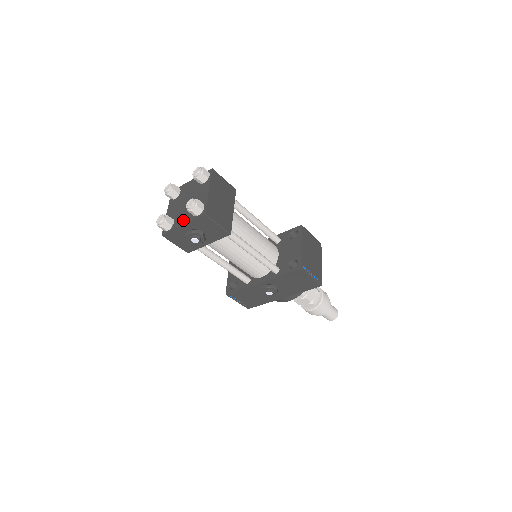
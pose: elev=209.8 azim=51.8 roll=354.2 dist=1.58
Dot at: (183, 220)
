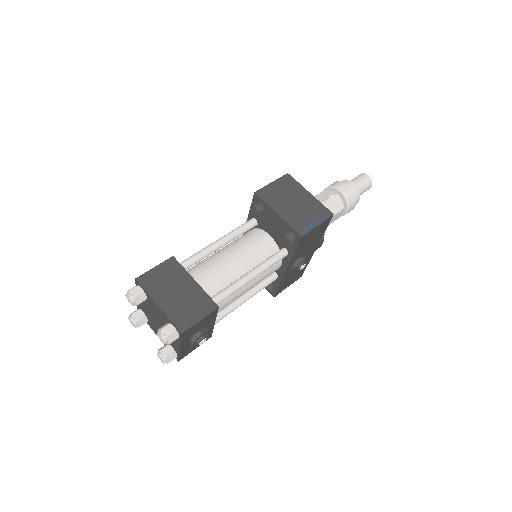
Dot at: (175, 343)
